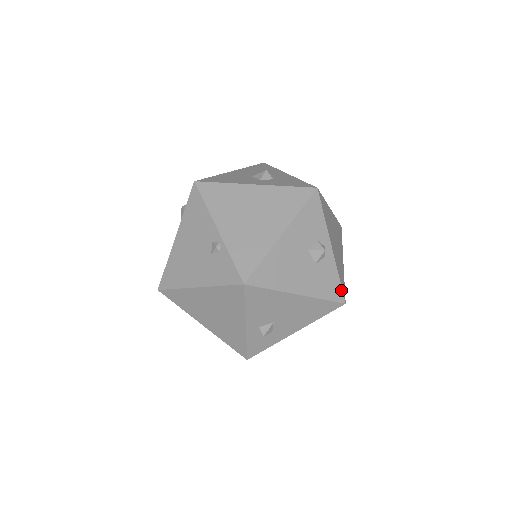
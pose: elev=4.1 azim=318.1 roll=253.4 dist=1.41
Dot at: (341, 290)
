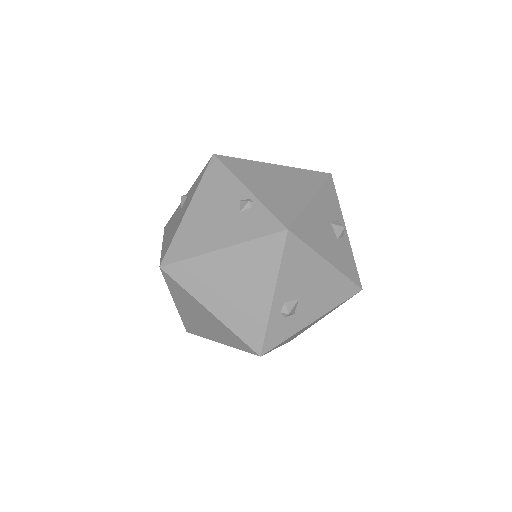
Dot at: (358, 274)
